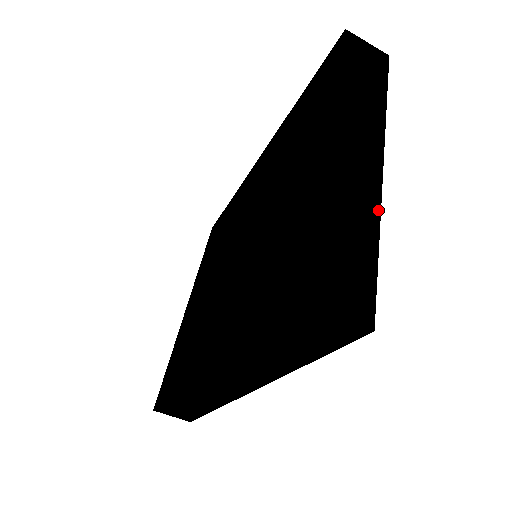
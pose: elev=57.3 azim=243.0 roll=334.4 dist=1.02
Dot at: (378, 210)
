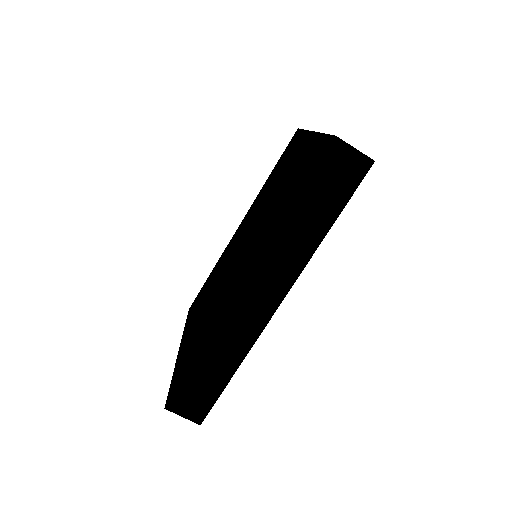
Dot at: occluded
